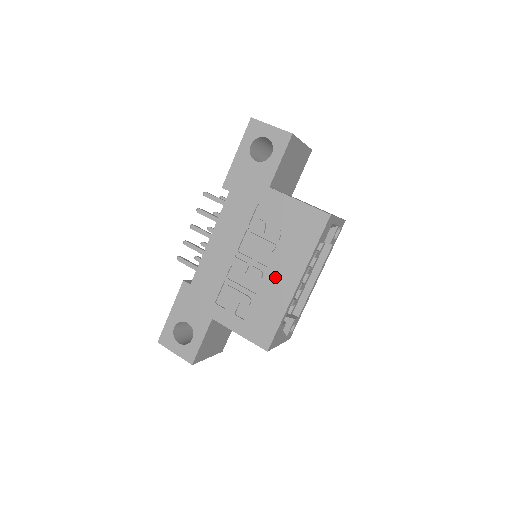
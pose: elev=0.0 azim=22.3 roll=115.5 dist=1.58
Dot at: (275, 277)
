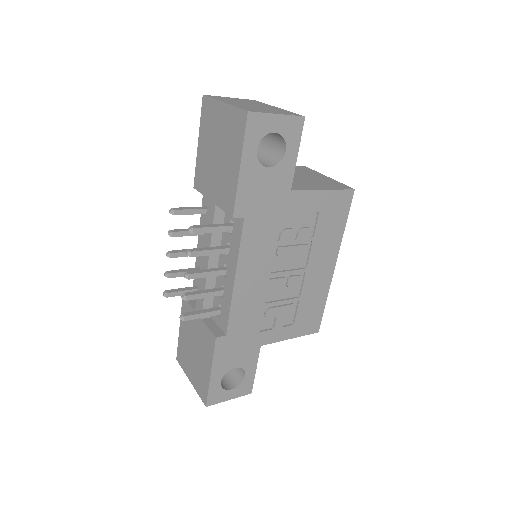
Dot at: (314, 273)
